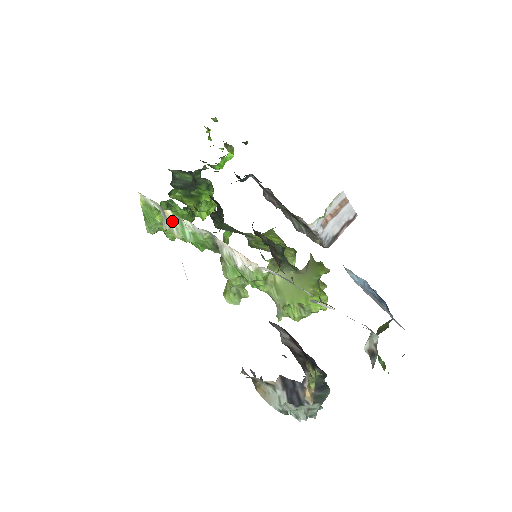
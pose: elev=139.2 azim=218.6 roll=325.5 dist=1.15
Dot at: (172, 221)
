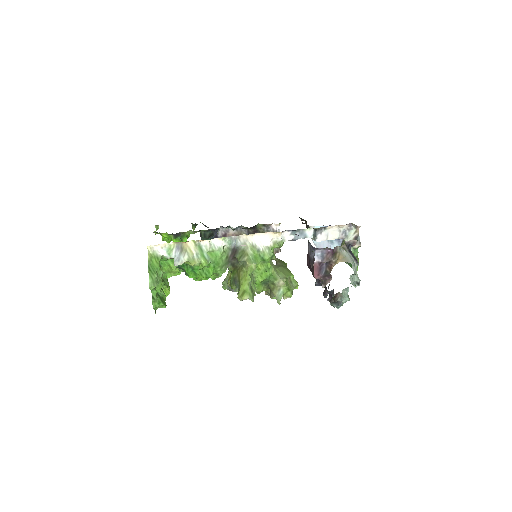
Dot at: (192, 250)
